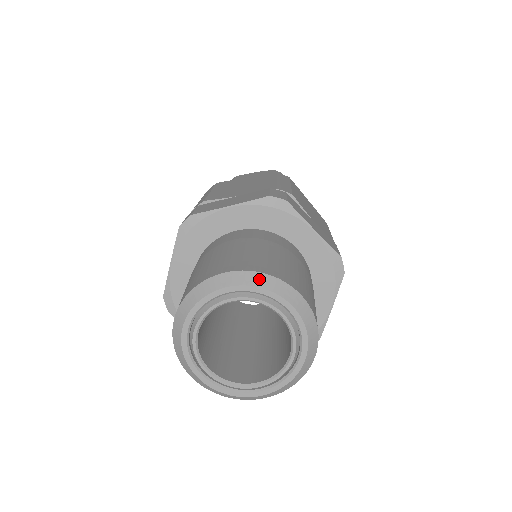
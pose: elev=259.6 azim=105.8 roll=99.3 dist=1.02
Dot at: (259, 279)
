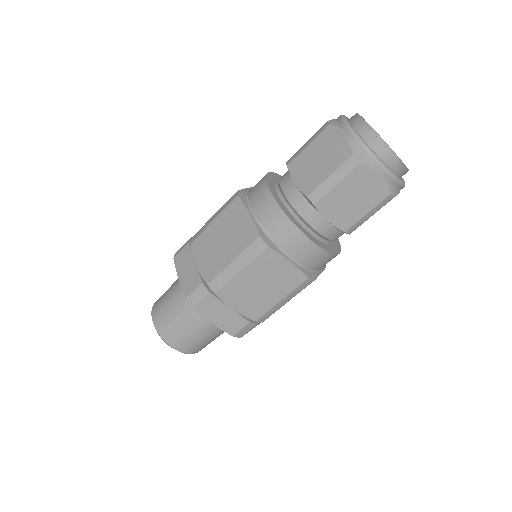
Dot at: (184, 353)
